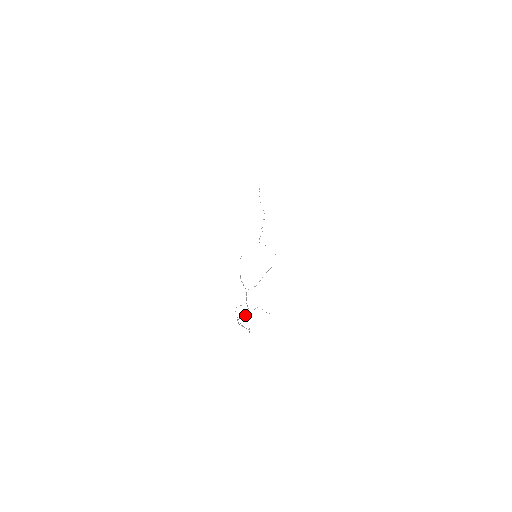
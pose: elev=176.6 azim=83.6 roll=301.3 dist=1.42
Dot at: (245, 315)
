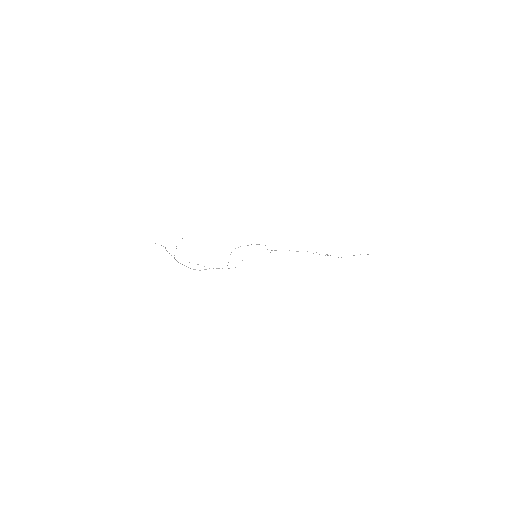
Dot at: (200, 270)
